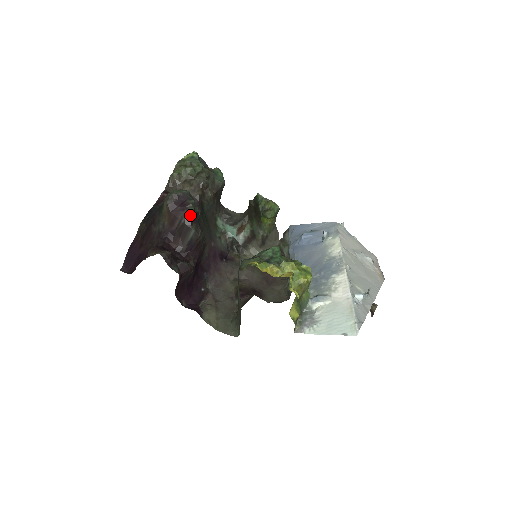
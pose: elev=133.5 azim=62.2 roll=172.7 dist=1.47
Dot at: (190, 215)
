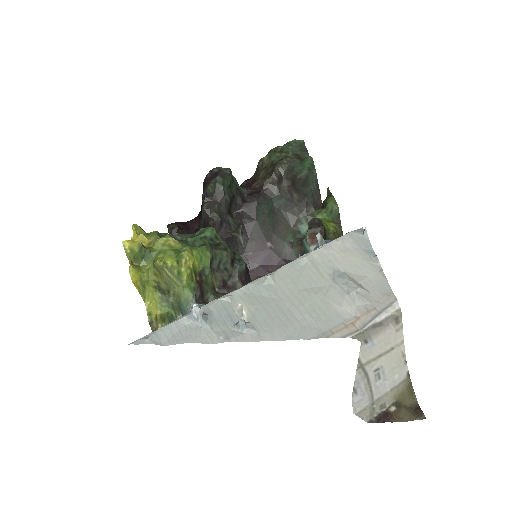
Dot at: (205, 191)
